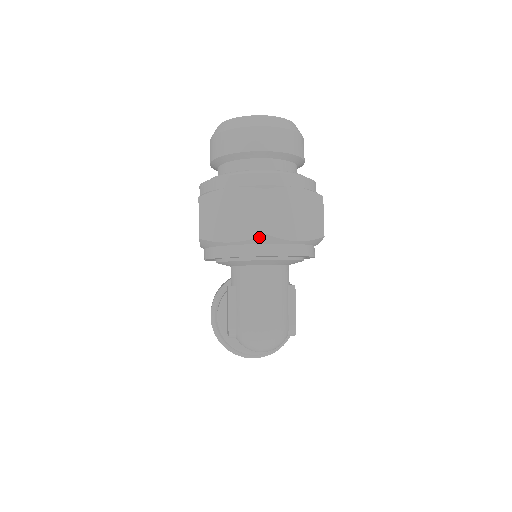
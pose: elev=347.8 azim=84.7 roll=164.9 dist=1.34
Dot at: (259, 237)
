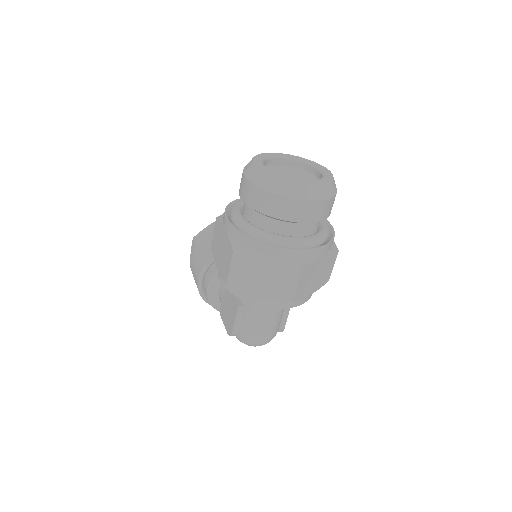
Dot at: (285, 301)
